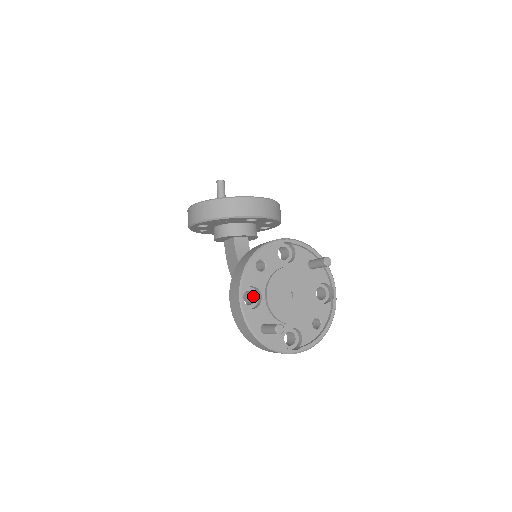
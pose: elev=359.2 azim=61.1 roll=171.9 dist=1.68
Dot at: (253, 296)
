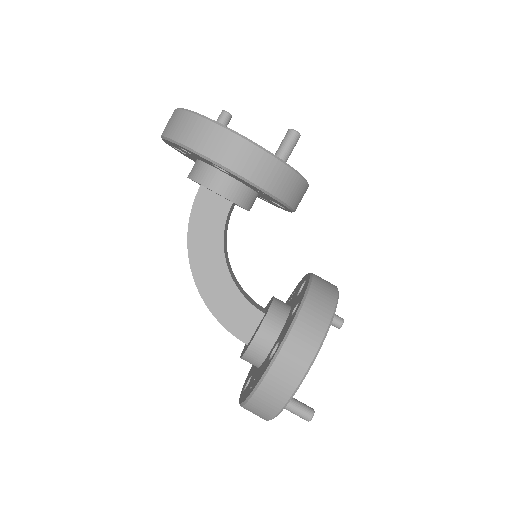
Dot at: occluded
